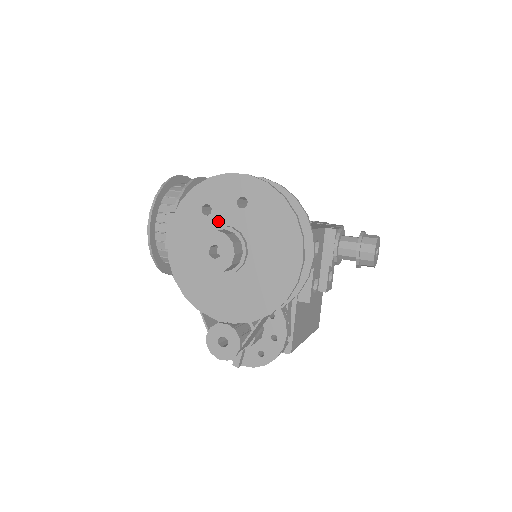
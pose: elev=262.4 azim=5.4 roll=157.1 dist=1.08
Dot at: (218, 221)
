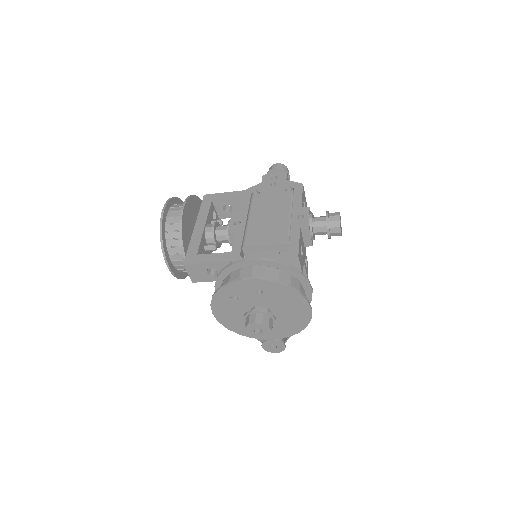
Dot at: (245, 302)
